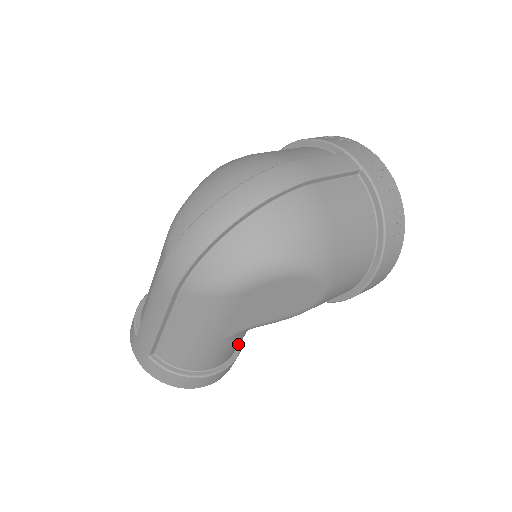
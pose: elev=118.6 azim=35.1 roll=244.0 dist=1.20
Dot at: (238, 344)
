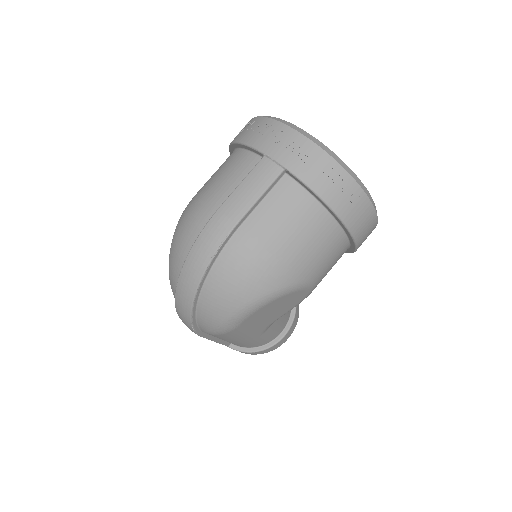
Dot at: (285, 315)
